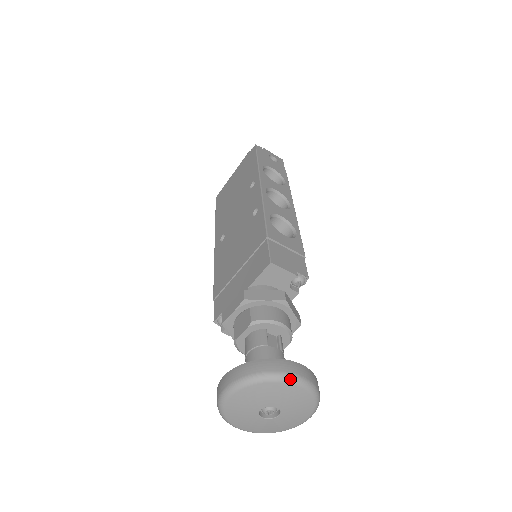
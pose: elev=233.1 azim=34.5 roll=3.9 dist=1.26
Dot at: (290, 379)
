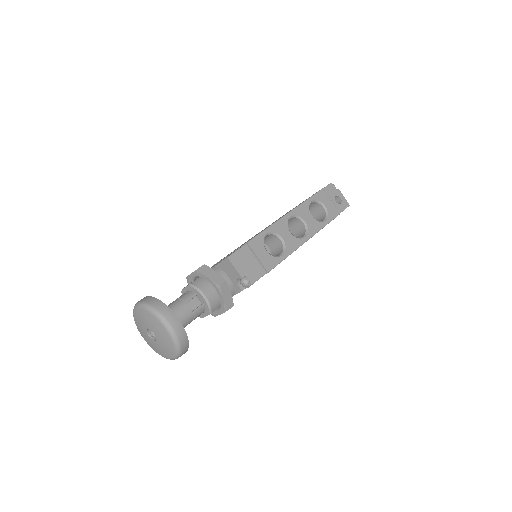
Dot at: (162, 320)
